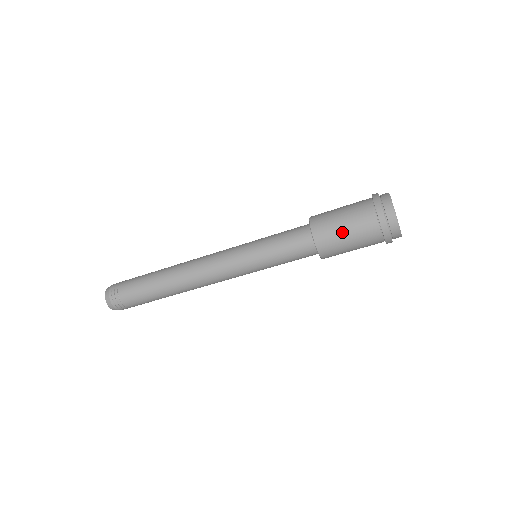
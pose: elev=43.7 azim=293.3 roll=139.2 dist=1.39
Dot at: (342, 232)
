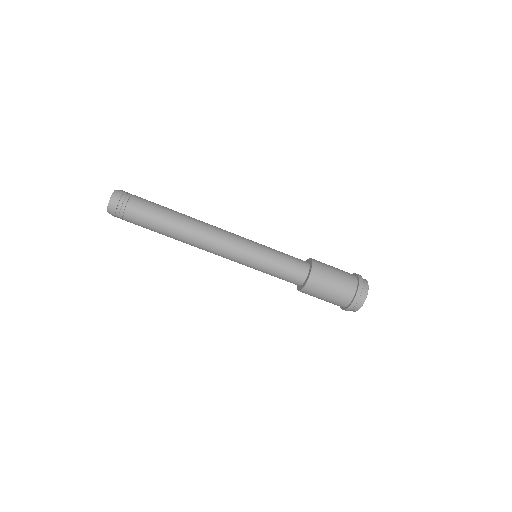
Dot at: (327, 290)
